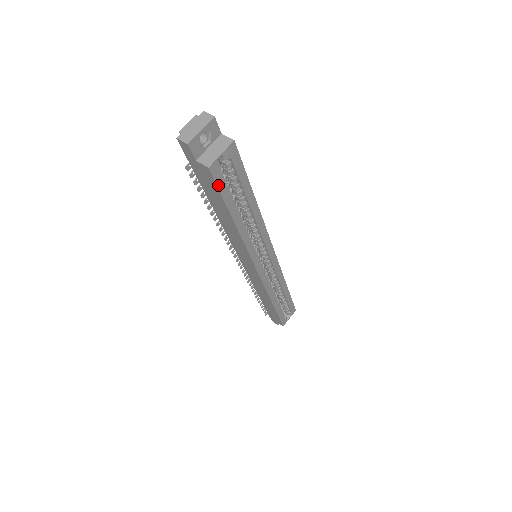
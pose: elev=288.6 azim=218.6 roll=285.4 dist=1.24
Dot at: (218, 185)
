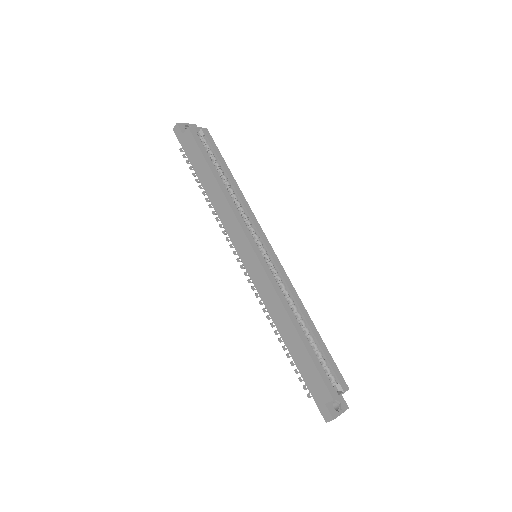
Dot at: (197, 142)
